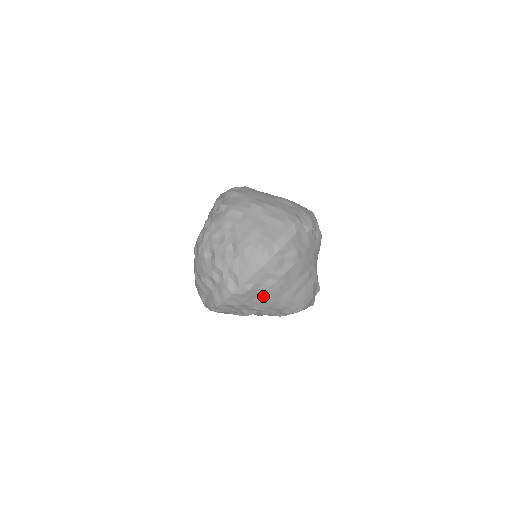
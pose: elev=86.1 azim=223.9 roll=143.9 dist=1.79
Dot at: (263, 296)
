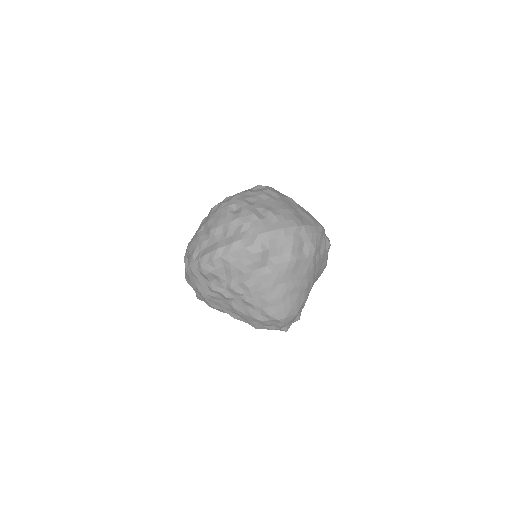
Dot at: (265, 271)
